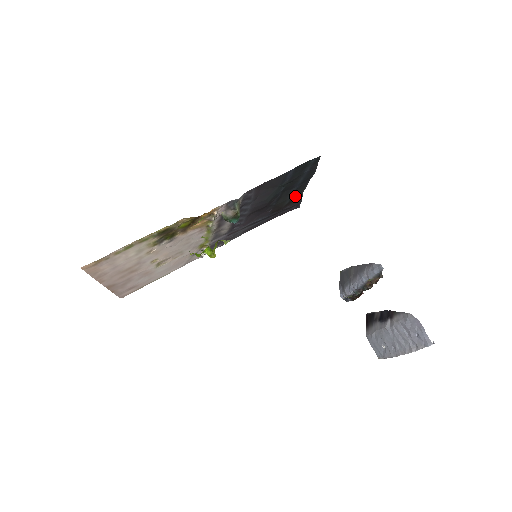
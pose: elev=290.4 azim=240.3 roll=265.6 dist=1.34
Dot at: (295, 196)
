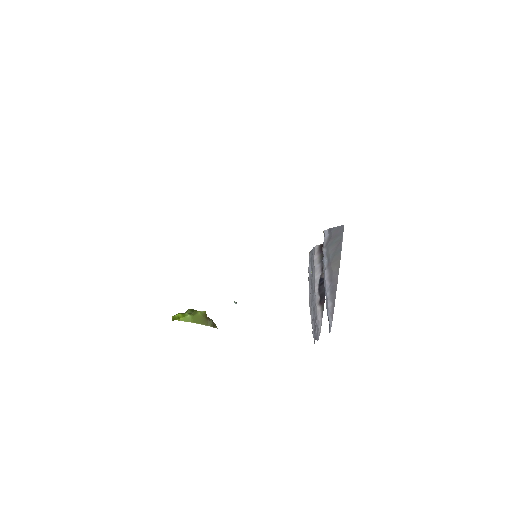
Dot at: occluded
